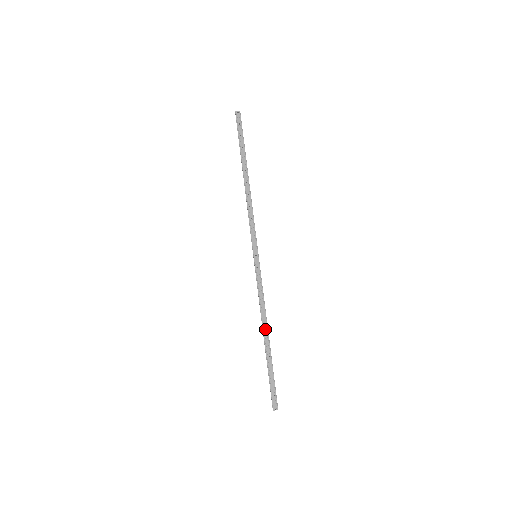
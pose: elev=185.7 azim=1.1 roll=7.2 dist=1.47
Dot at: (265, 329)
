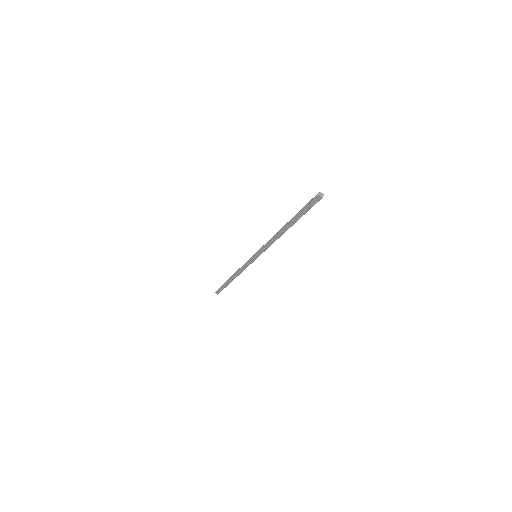
Dot at: (234, 277)
